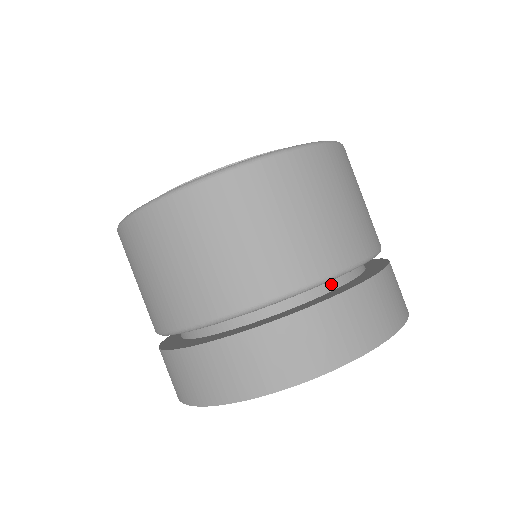
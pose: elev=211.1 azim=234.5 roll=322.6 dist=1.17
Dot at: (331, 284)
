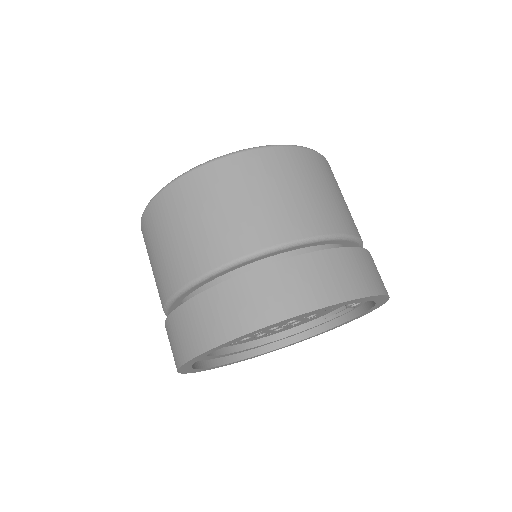
Dot at: occluded
